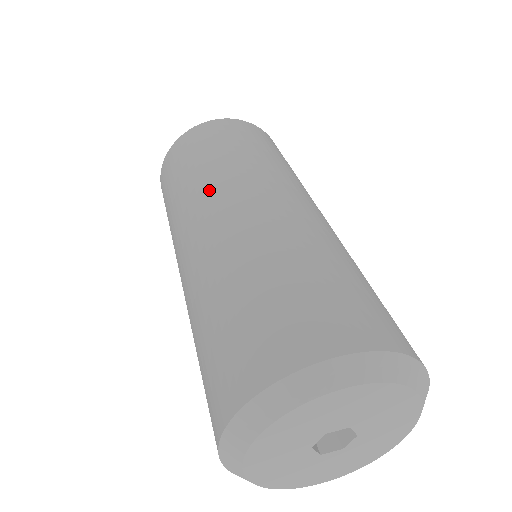
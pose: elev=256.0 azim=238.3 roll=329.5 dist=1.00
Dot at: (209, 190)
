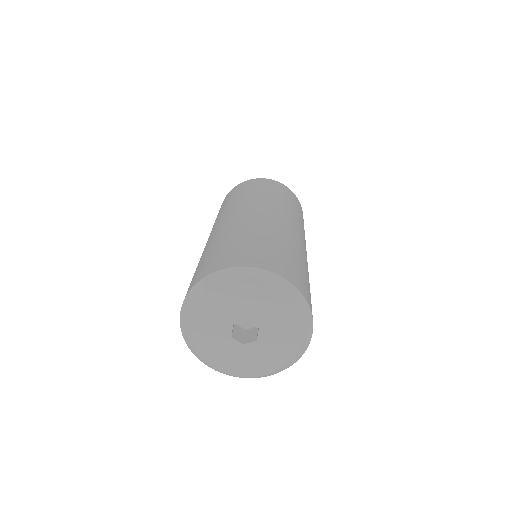
Dot at: (262, 202)
